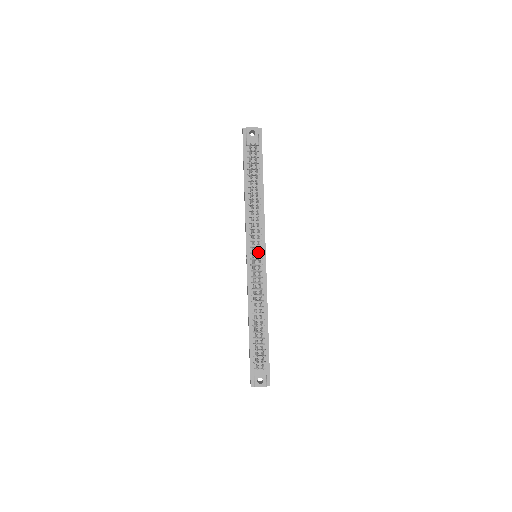
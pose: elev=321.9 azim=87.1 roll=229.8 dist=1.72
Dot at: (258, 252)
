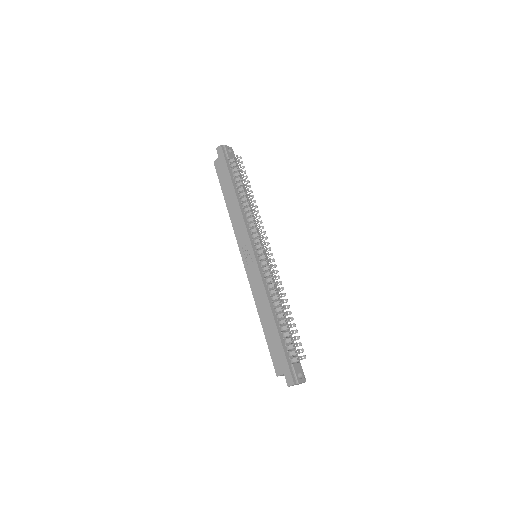
Dot at: occluded
